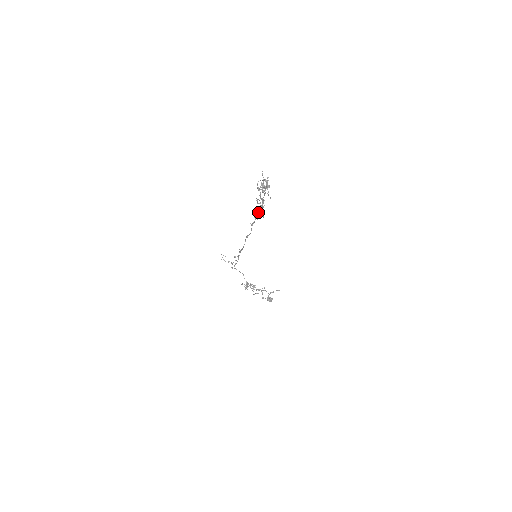
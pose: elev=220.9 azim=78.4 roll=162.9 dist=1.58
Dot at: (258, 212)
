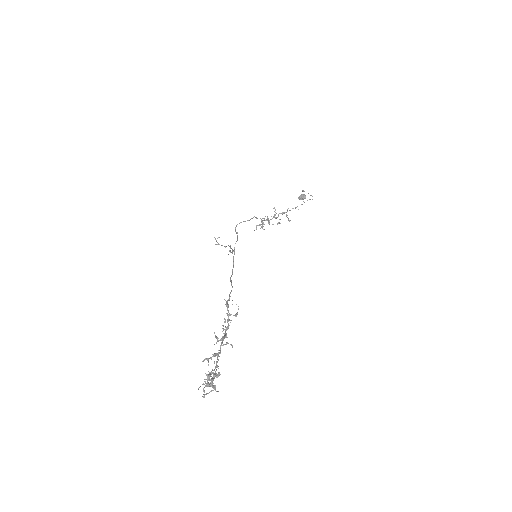
Dot at: (228, 311)
